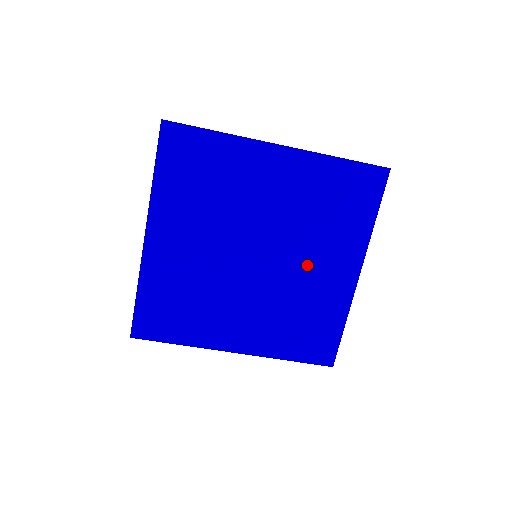
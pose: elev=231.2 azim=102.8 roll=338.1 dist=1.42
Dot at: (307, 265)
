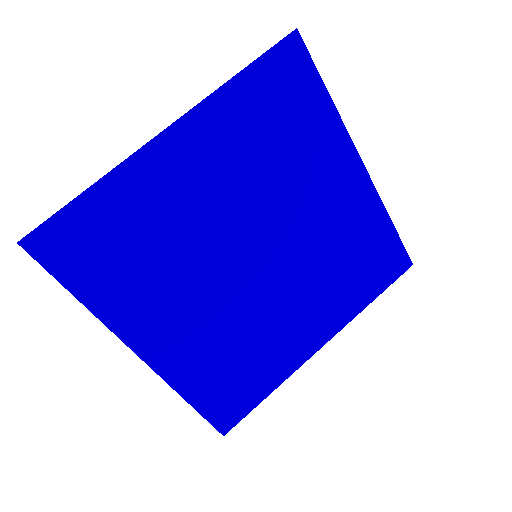
Dot at: (309, 211)
